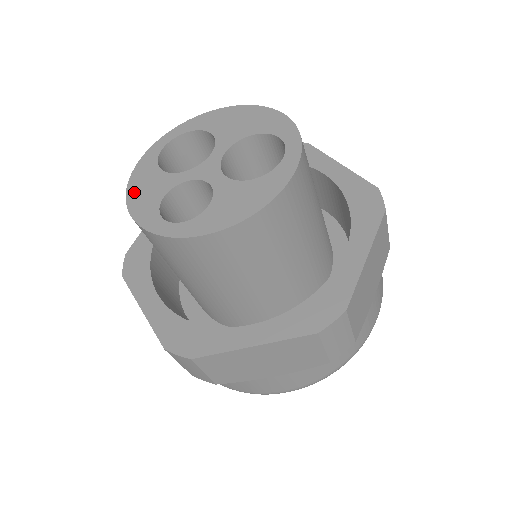
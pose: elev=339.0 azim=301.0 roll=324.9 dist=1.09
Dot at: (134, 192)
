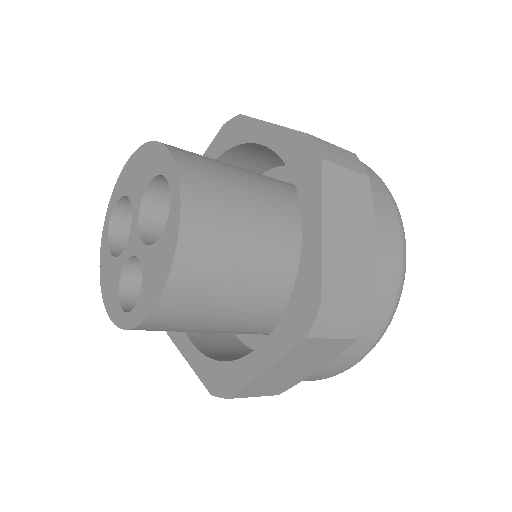
Dot at: (104, 288)
